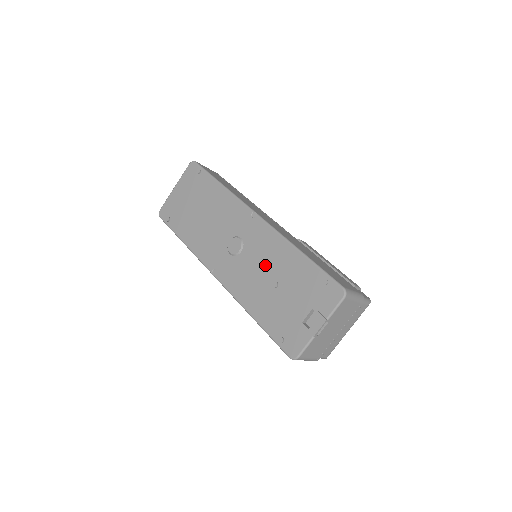
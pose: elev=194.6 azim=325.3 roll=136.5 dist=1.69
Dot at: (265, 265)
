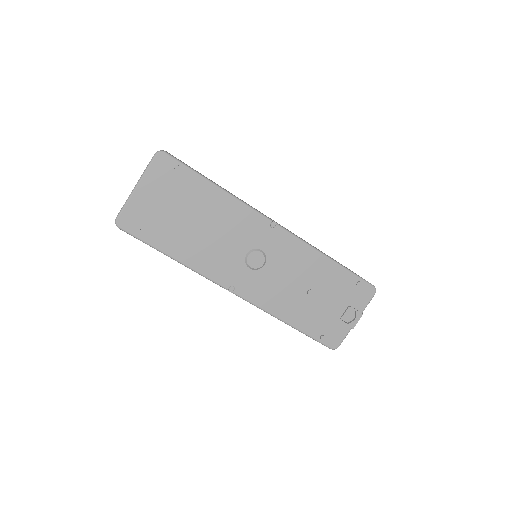
Dot at: (296, 276)
